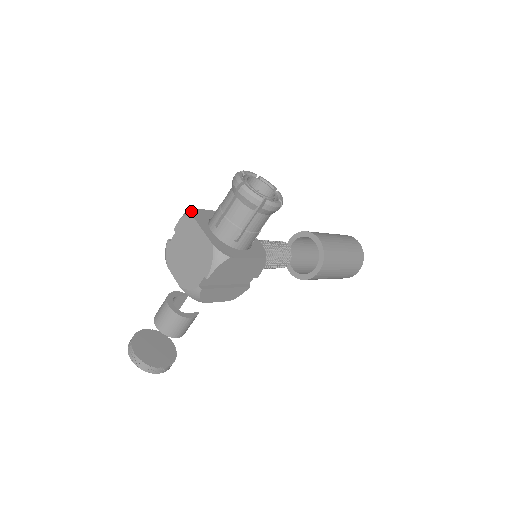
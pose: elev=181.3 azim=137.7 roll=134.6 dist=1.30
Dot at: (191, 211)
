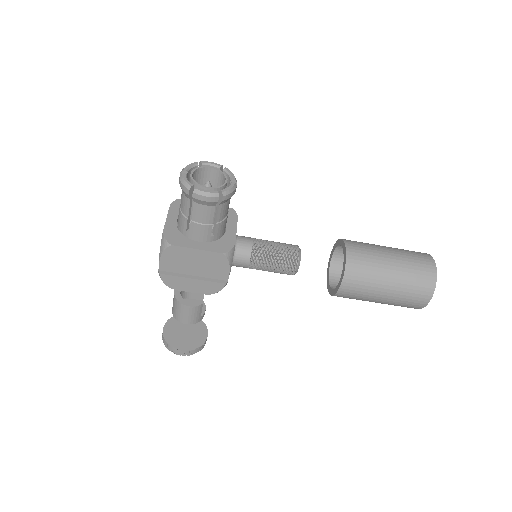
Dot at: (173, 201)
